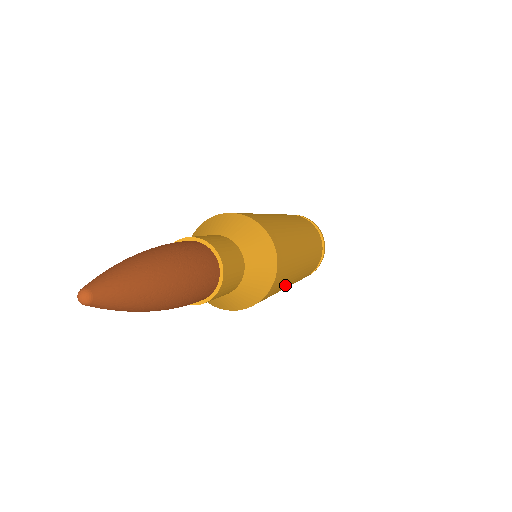
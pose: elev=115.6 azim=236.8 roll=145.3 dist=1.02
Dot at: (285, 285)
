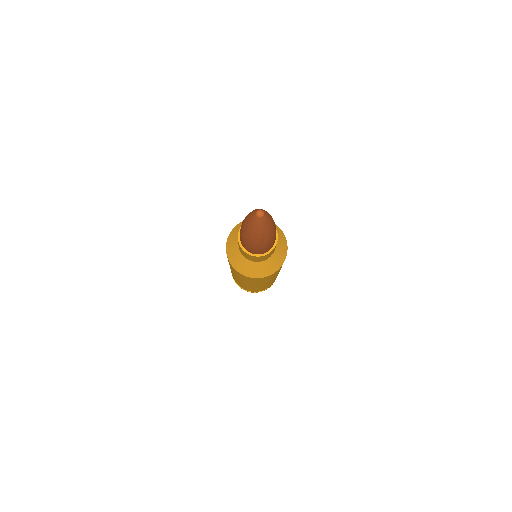
Dot at: occluded
